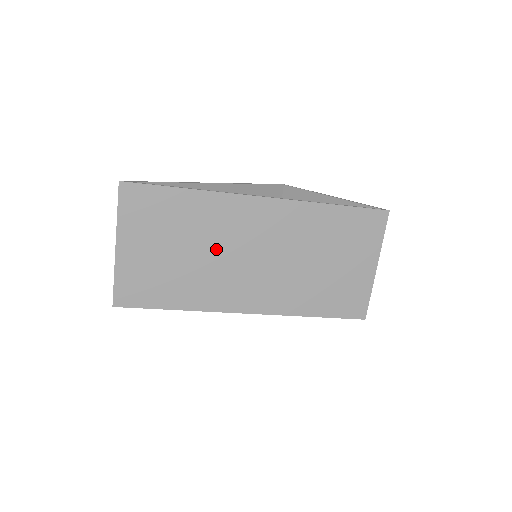
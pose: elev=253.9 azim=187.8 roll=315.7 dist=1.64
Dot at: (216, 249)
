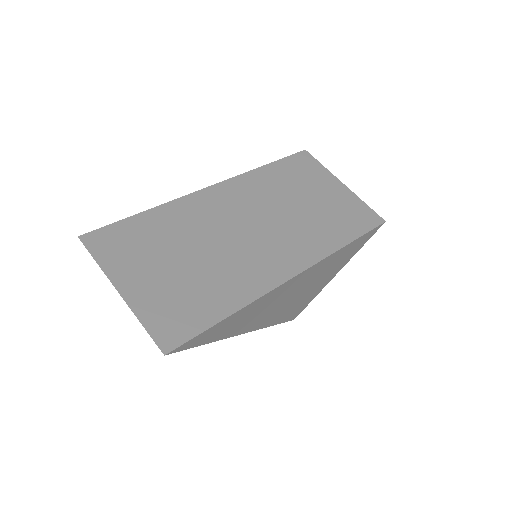
Dot at: (214, 240)
